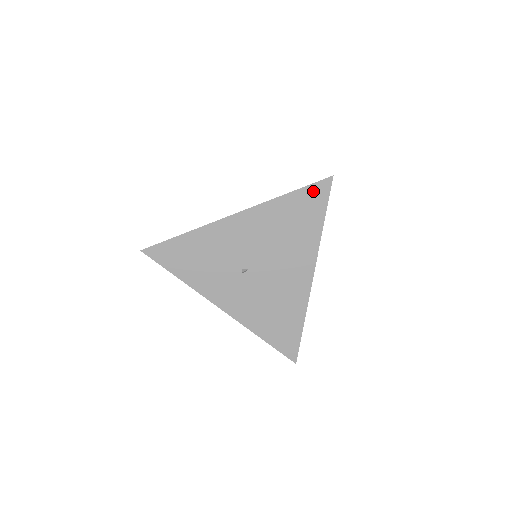
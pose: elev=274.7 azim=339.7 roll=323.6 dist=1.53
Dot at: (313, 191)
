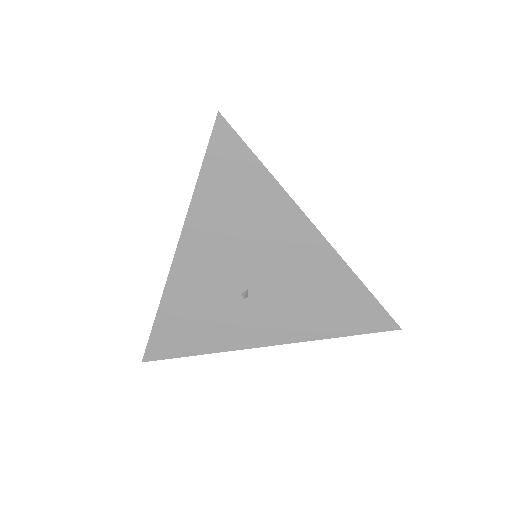
Dot at: (218, 151)
